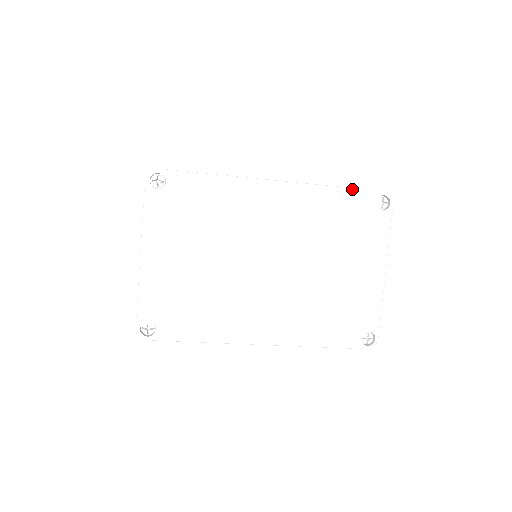
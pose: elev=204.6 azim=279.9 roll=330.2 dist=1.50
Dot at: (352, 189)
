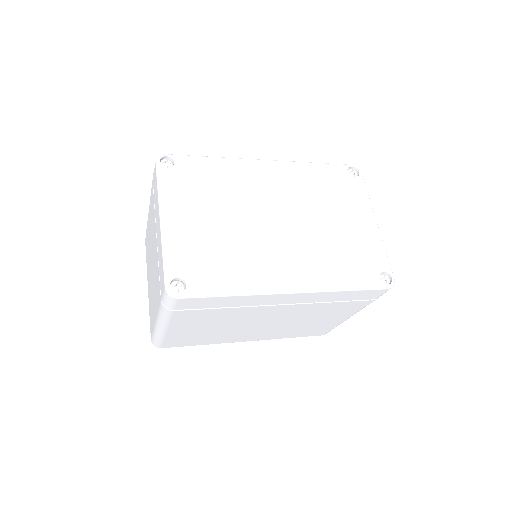
Dot at: (326, 163)
